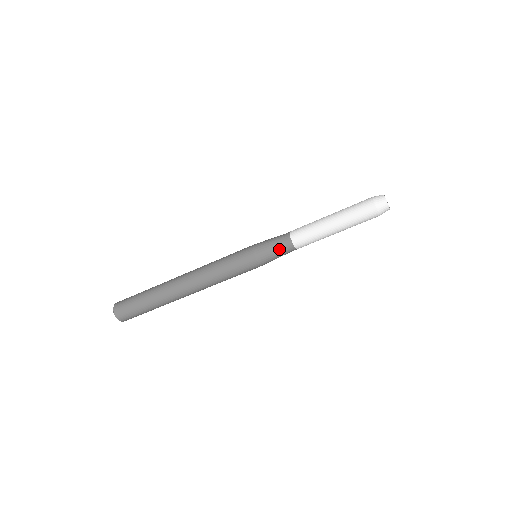
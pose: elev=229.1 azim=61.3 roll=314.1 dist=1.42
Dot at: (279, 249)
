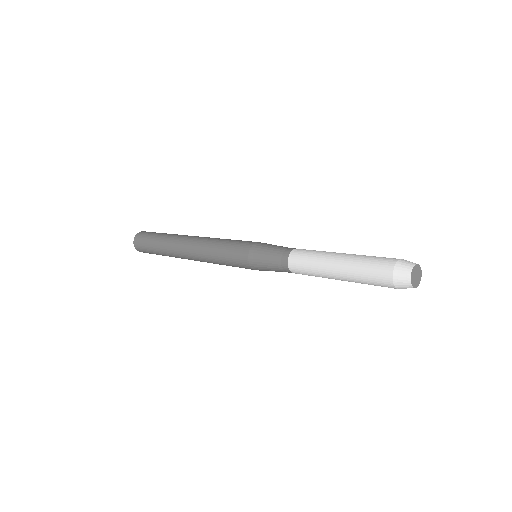
Dot at: (277, 271)
